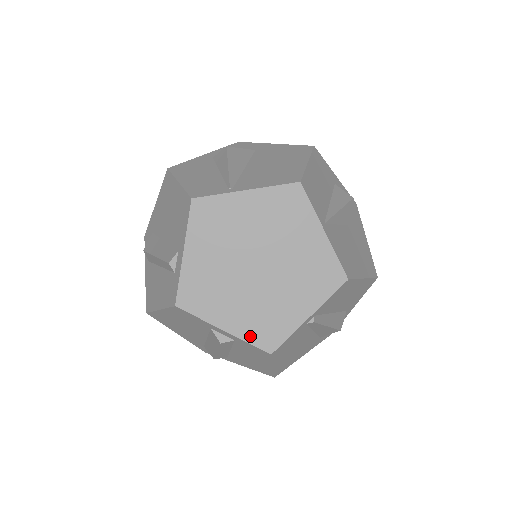
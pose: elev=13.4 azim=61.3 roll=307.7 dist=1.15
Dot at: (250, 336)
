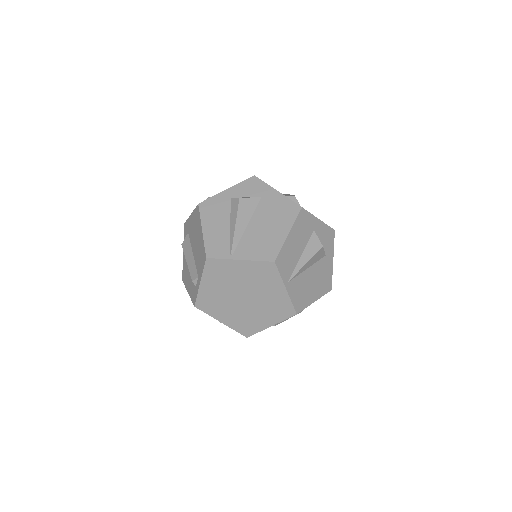
Dot at: (236, 328)
